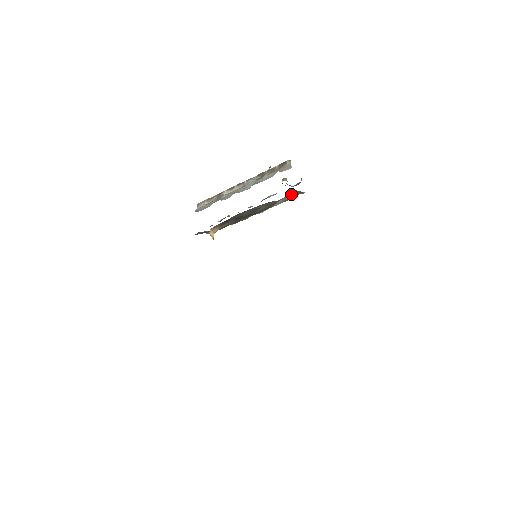
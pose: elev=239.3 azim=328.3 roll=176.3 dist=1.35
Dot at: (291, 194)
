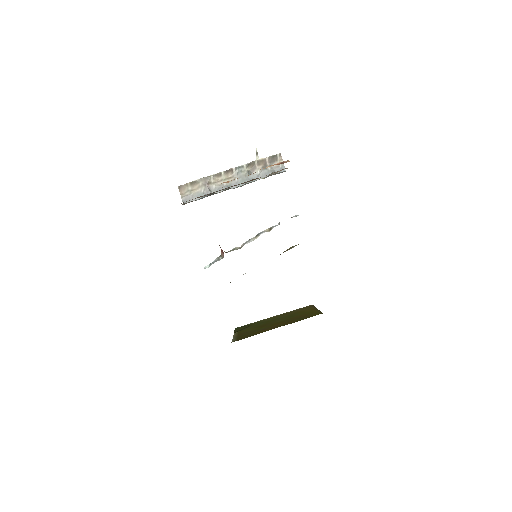
Dot at: occluded
